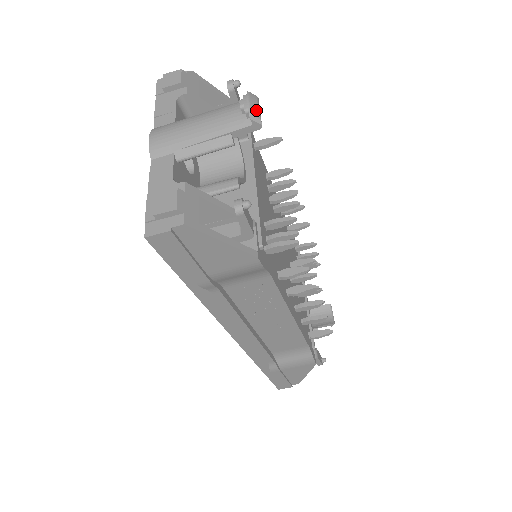
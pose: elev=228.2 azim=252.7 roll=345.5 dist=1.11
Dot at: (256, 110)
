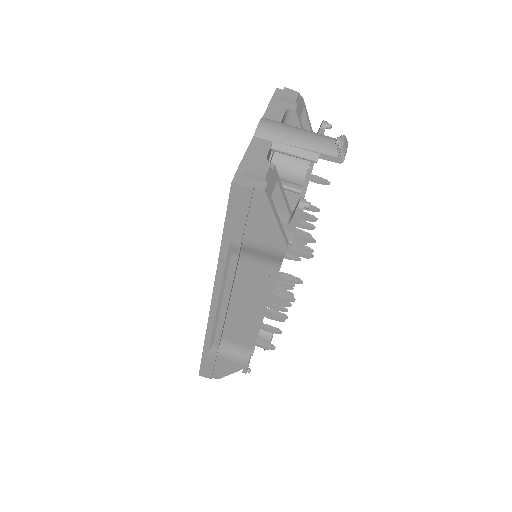
Dot at: (345, 150)
